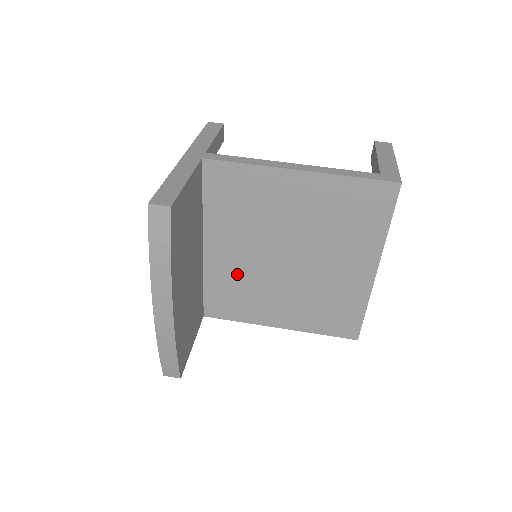
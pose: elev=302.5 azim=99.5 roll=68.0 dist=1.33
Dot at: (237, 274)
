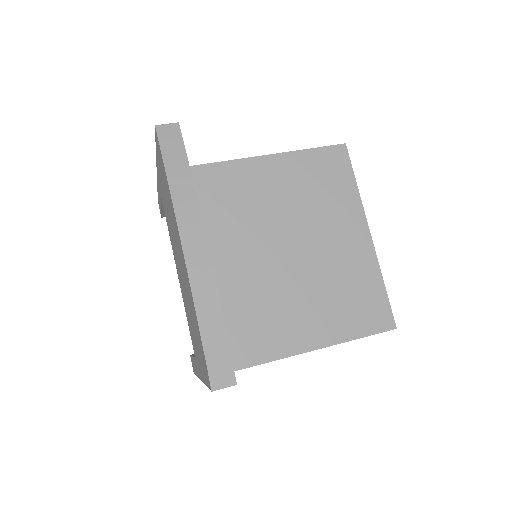
Dot at: (243, 290)
